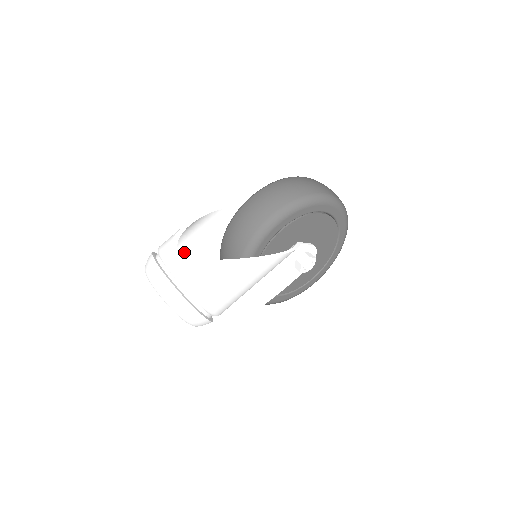
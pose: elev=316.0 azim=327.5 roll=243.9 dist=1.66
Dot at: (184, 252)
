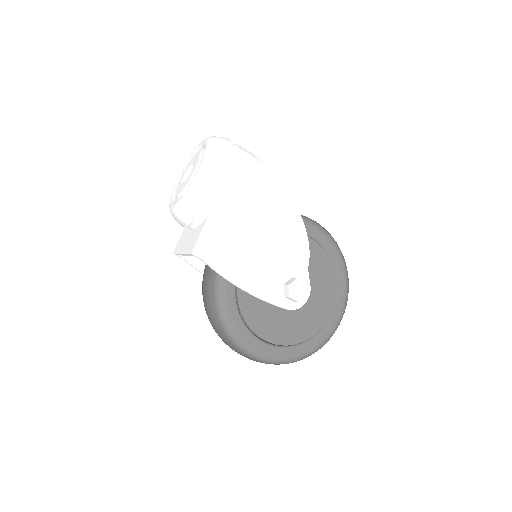
Dot at: occluded
